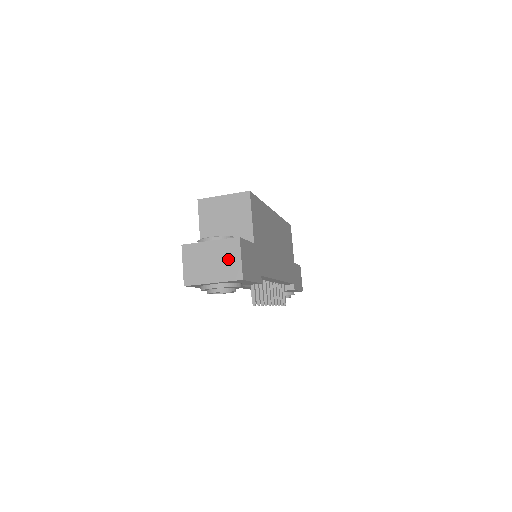
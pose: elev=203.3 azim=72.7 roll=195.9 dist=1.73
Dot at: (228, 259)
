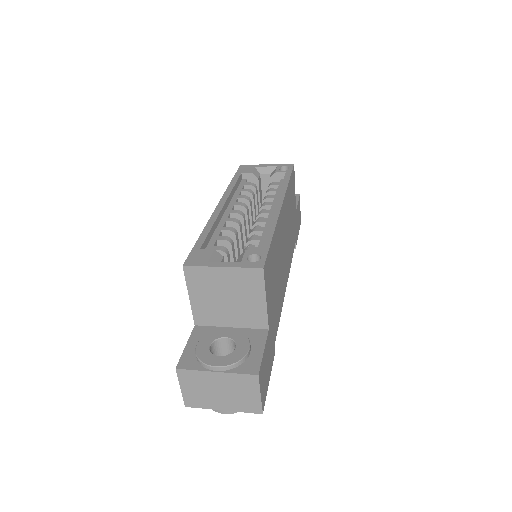
Dot at: (243, 393)
